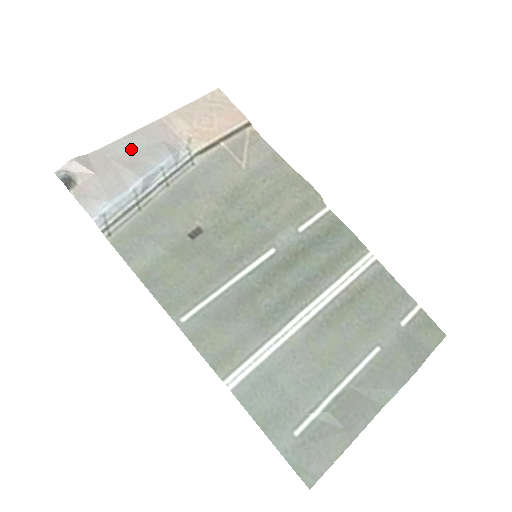
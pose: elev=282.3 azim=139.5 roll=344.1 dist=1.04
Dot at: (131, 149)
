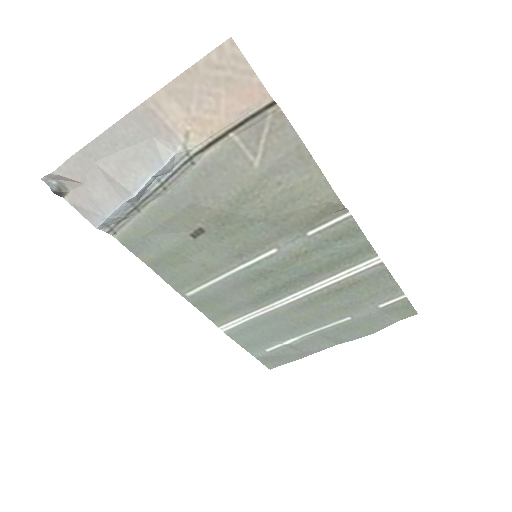
Dot at: (115, 150)
